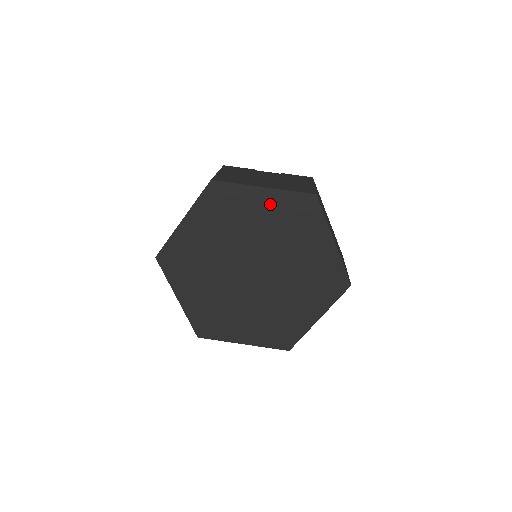
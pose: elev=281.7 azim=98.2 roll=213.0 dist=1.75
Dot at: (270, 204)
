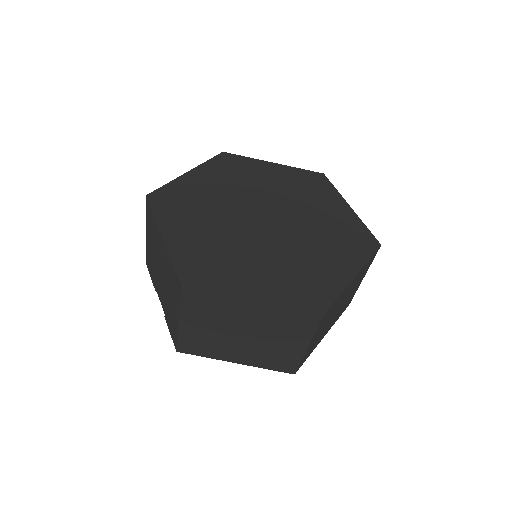
Dot at: (341, 215)
